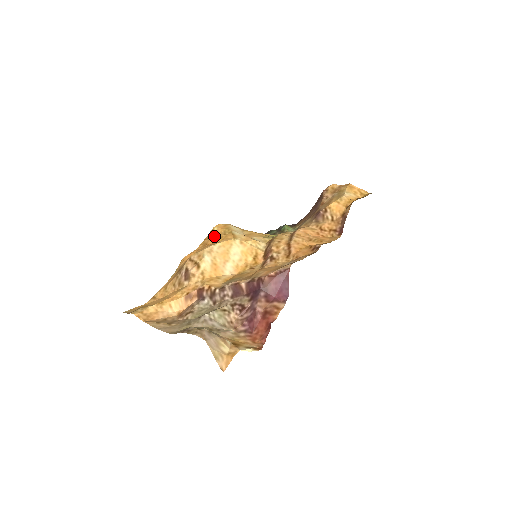
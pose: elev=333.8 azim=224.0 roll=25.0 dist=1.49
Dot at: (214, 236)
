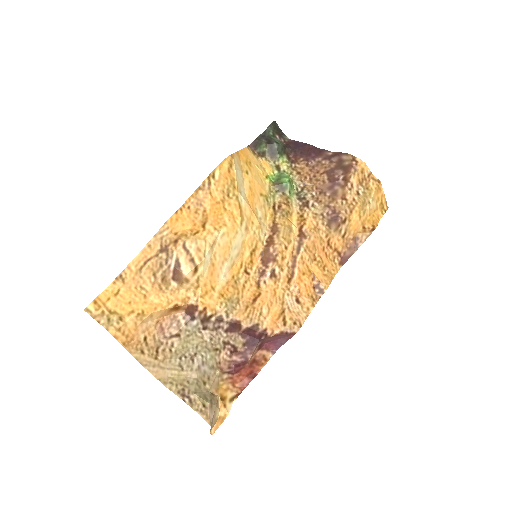
Dot at: (214, 191)
